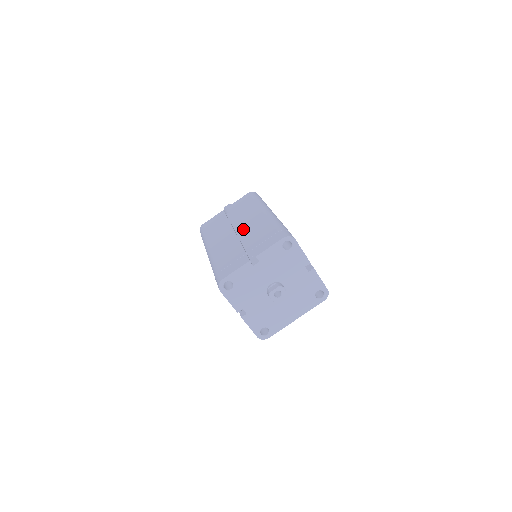
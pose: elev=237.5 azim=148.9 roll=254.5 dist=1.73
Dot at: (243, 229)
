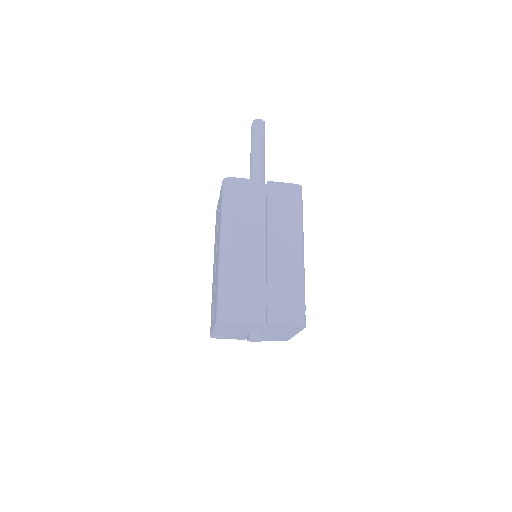
Dot at: occluded
